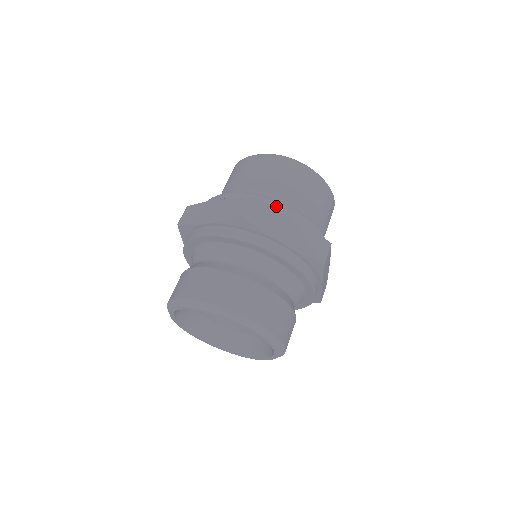
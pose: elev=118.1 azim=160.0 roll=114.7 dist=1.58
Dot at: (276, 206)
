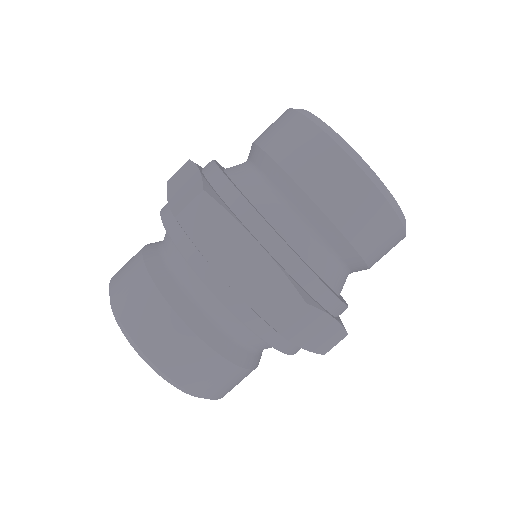
Dot at: (325, 298)
